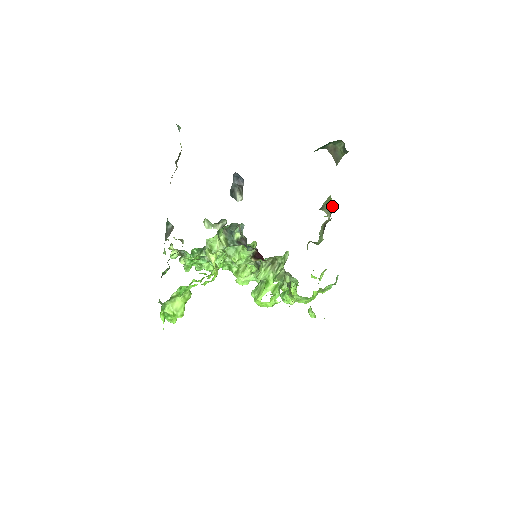
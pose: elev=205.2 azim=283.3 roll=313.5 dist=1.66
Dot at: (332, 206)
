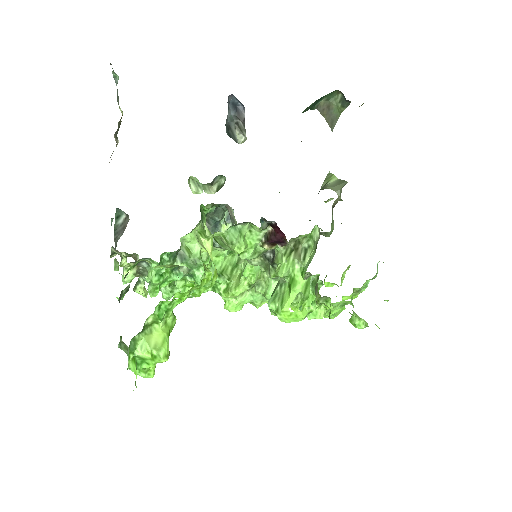
Dot at: (338, 181)
